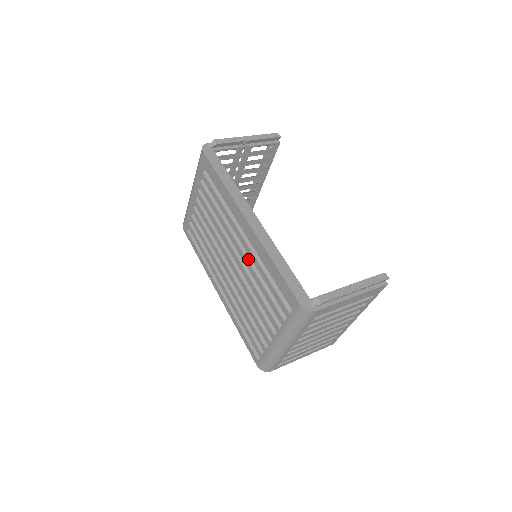
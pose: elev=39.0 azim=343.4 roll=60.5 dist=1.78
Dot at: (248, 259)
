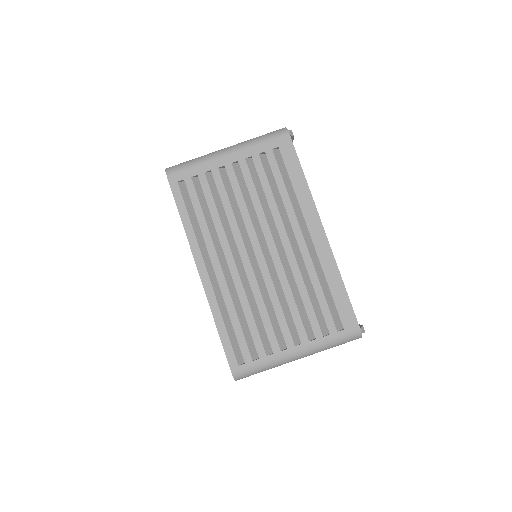
Dot at: (298, 262)
